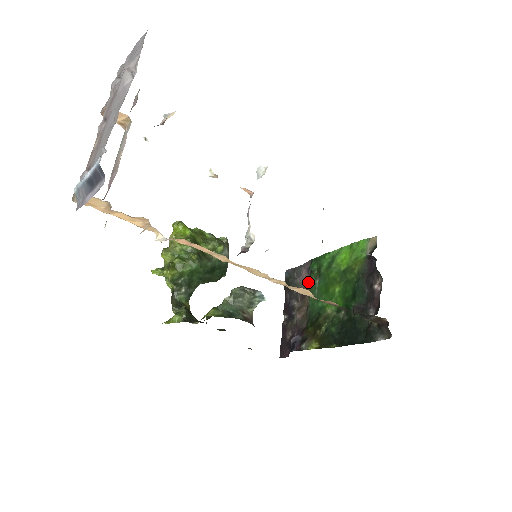
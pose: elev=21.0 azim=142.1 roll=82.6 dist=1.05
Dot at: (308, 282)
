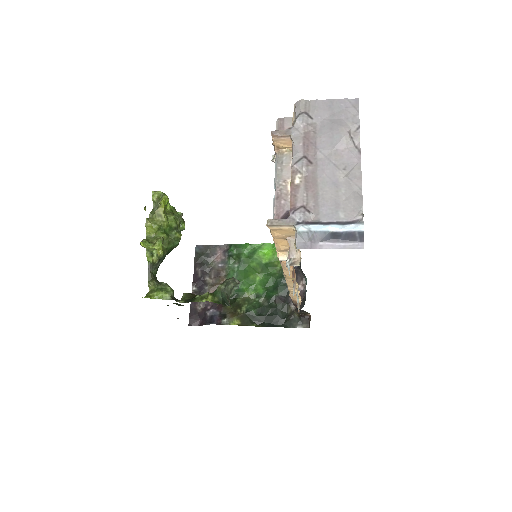
Dot at: (225, 263)
